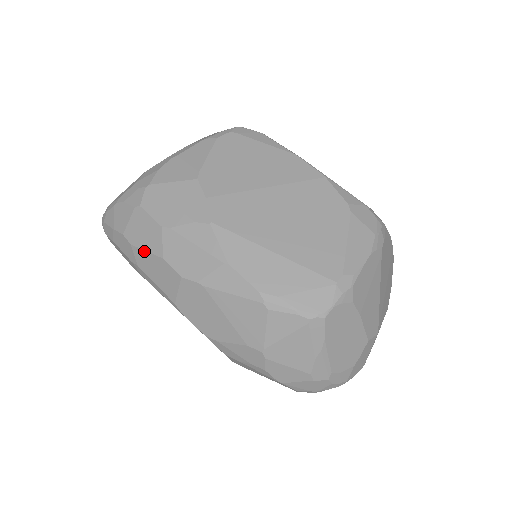
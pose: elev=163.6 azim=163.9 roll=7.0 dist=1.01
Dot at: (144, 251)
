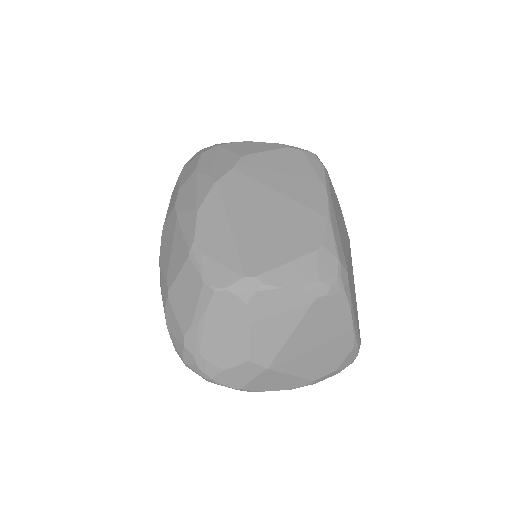
Dot at: (179, 182)
